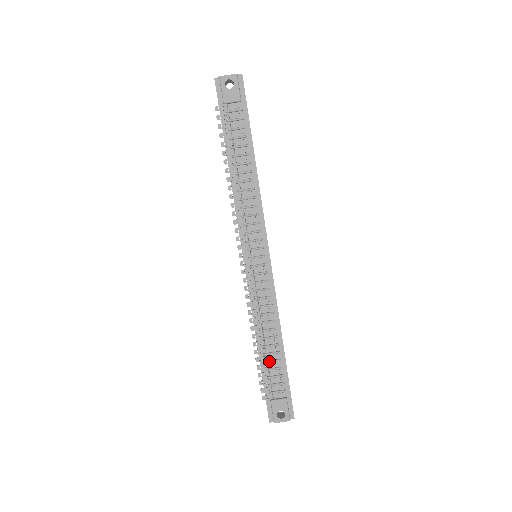
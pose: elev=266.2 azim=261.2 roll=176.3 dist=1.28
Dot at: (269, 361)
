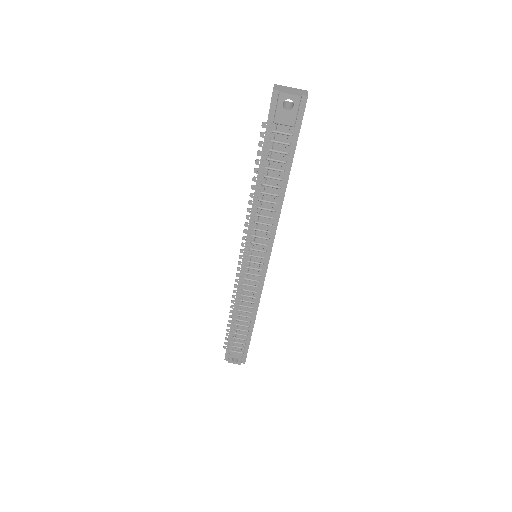
Dot at: (238, 329)
